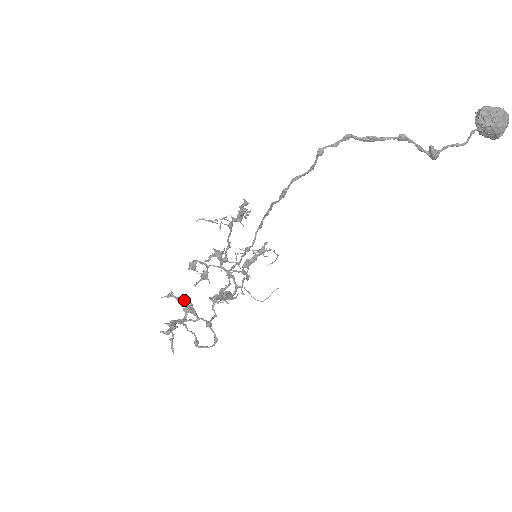
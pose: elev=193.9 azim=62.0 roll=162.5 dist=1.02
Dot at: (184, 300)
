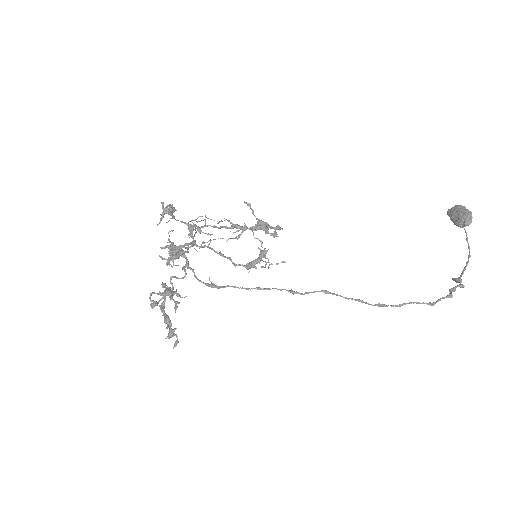
Dot at: (174, 294)
